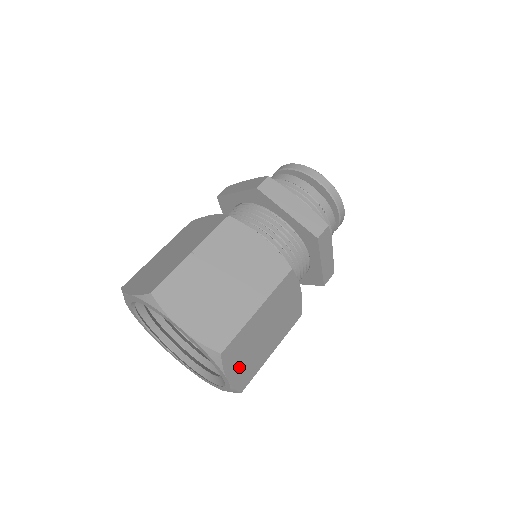
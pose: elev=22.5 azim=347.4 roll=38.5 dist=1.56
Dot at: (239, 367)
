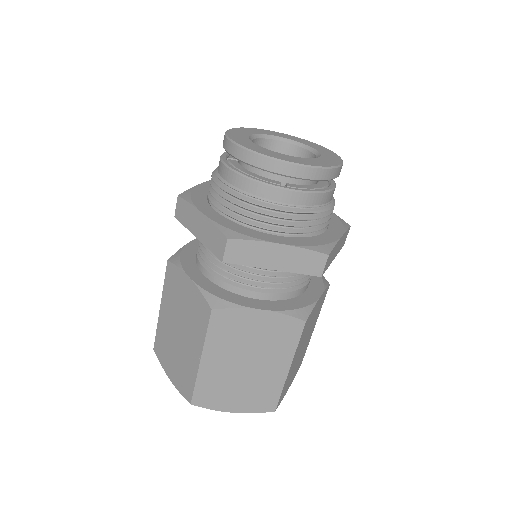
Dot at: (292, 378)
